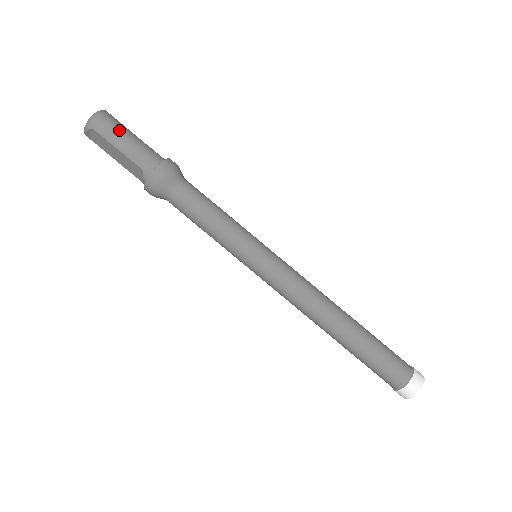
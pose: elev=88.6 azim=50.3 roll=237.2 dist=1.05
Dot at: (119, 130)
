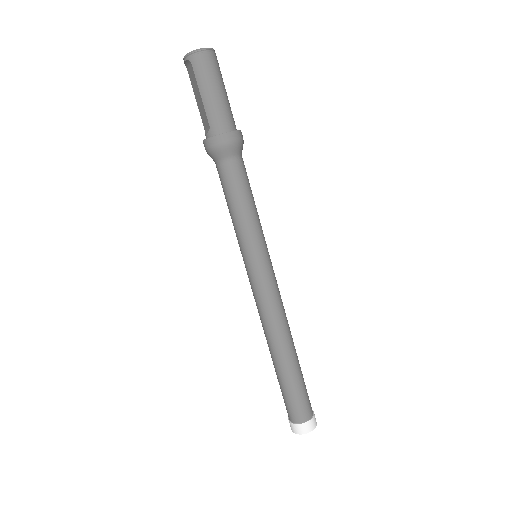
Dot at: (212, 78)
